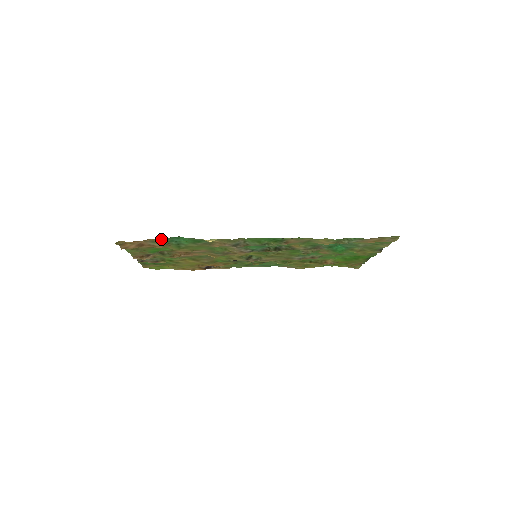
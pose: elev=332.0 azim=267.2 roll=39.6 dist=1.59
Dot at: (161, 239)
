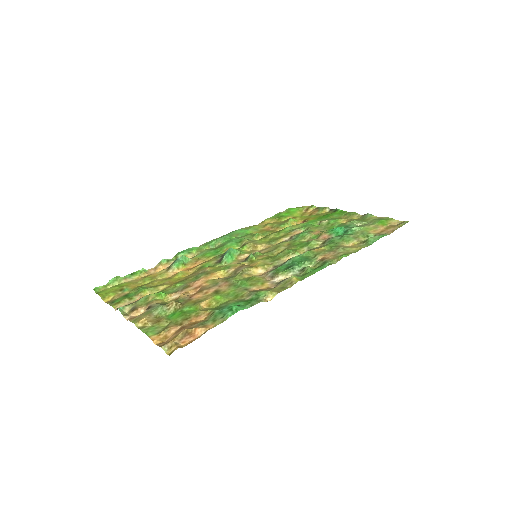
Dot at: (218, 321)
